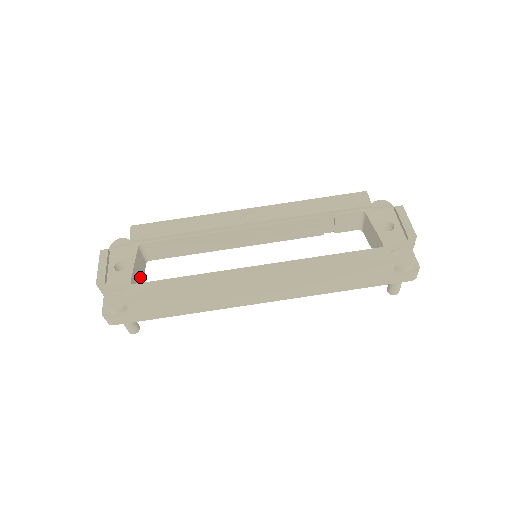
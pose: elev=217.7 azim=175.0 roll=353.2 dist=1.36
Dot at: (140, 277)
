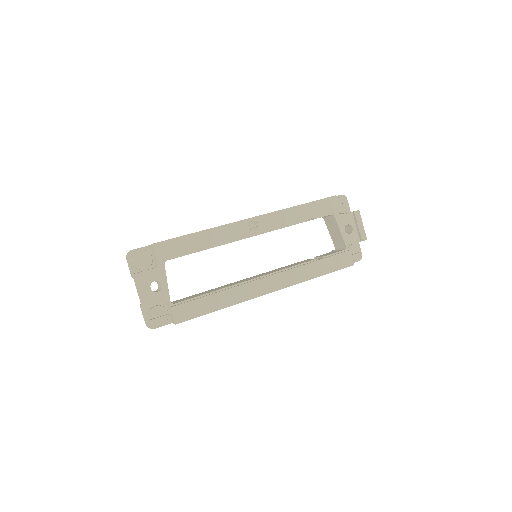
Dot at: occluded
